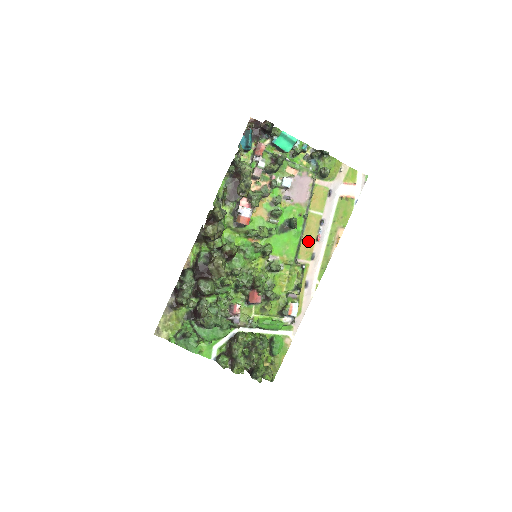
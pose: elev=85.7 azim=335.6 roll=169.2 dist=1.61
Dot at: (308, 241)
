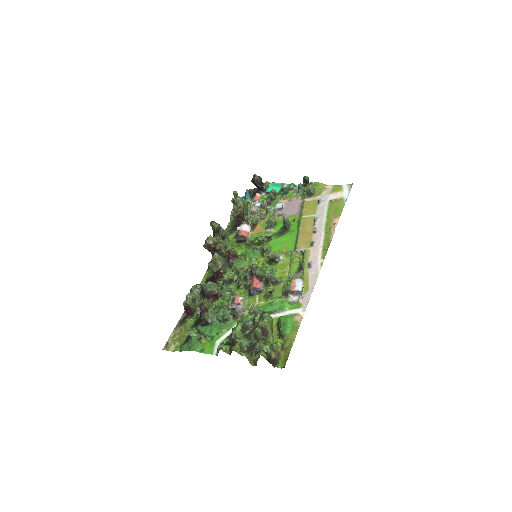
Dot at: (305, 235)
